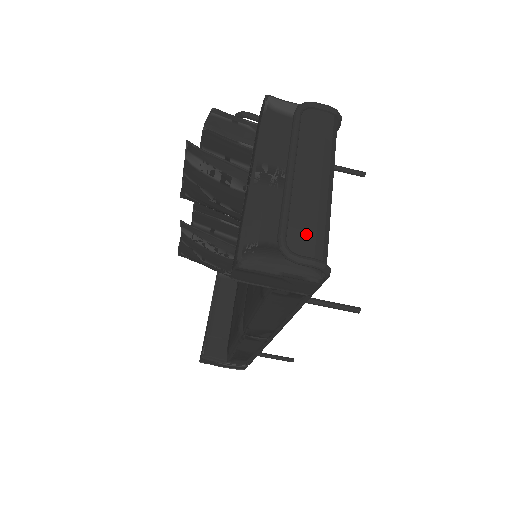
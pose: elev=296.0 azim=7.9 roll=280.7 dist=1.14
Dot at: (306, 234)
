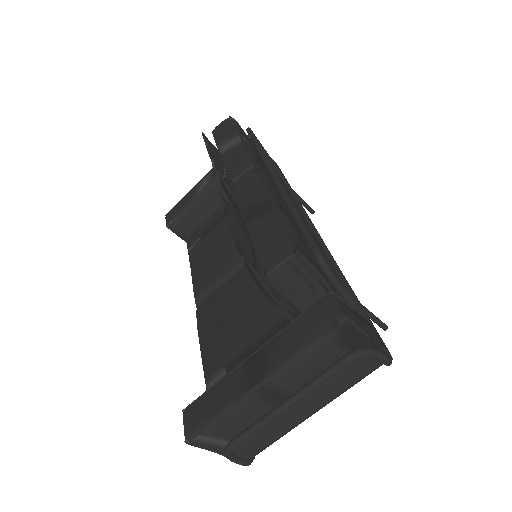
Dot at: (256, 445)
